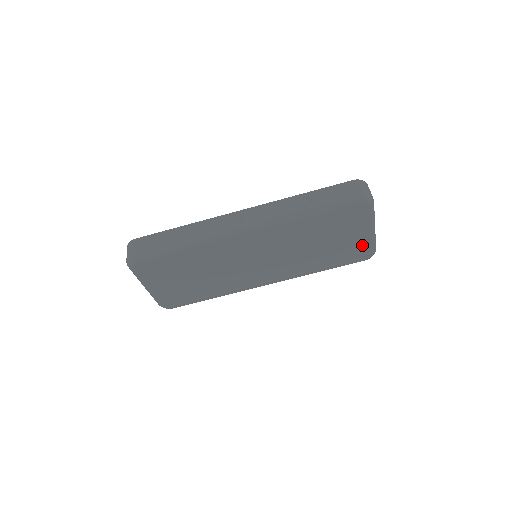
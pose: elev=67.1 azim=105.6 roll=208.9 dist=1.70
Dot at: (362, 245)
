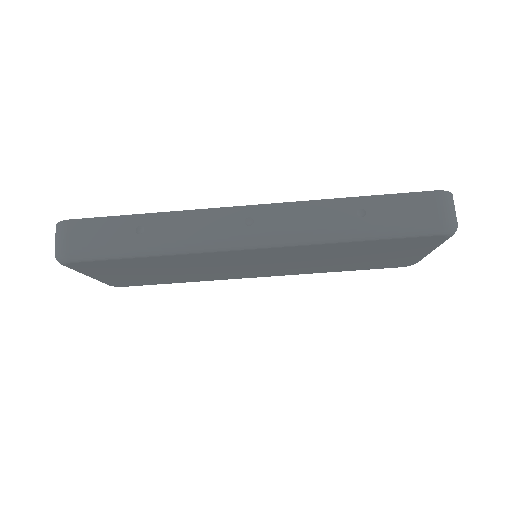
Dot at: (407, 259)
